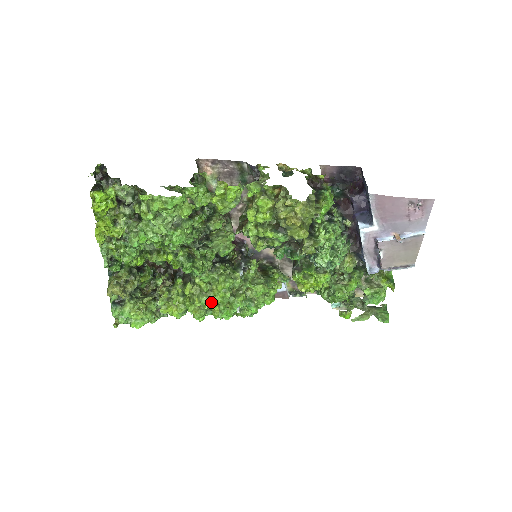
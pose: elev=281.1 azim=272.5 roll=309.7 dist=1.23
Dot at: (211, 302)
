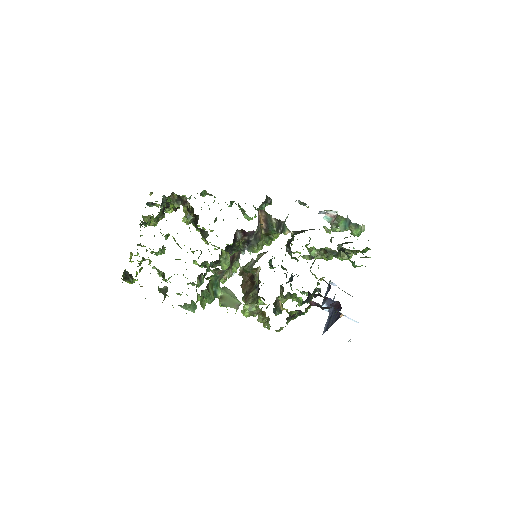
Dot at: occluded
